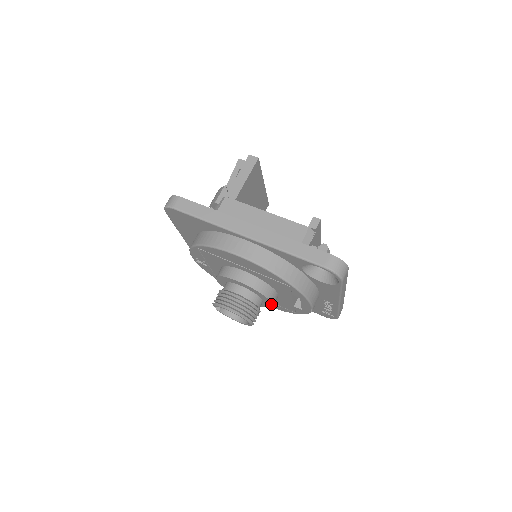
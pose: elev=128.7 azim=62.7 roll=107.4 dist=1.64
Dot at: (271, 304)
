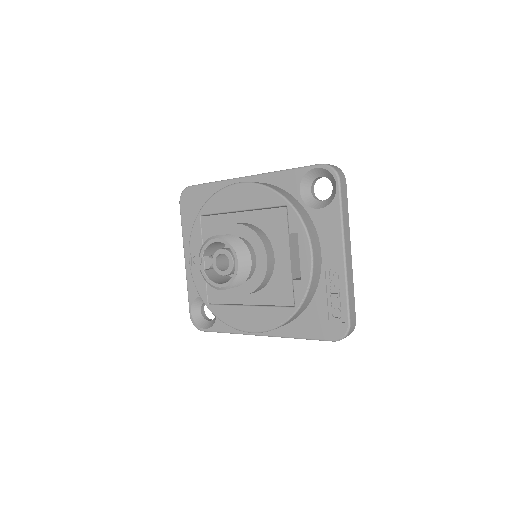
Dot at: (265, 260)
